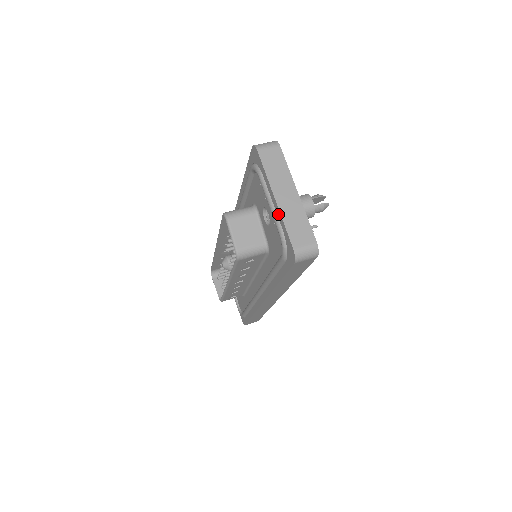
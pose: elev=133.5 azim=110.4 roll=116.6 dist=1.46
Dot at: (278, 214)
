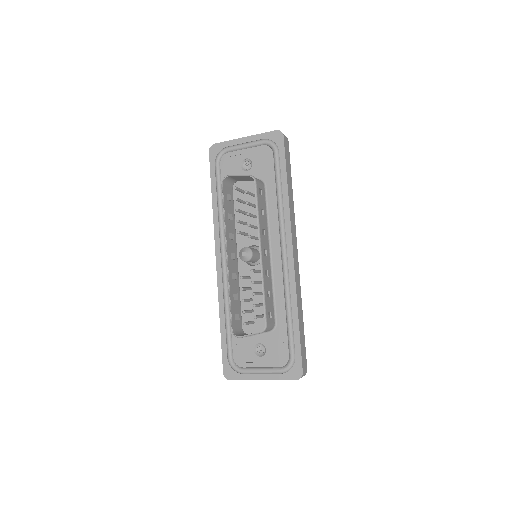
Dot at: (253, 139)
